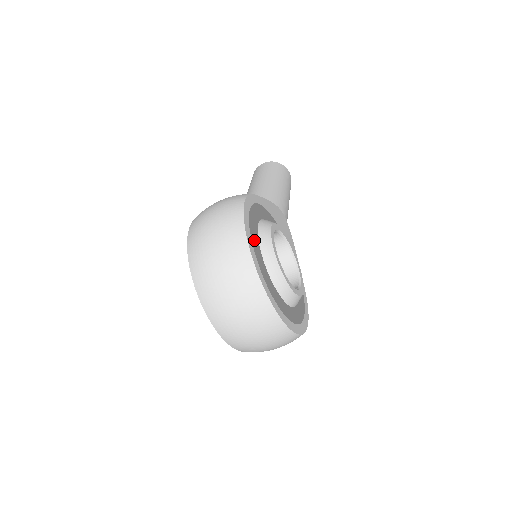
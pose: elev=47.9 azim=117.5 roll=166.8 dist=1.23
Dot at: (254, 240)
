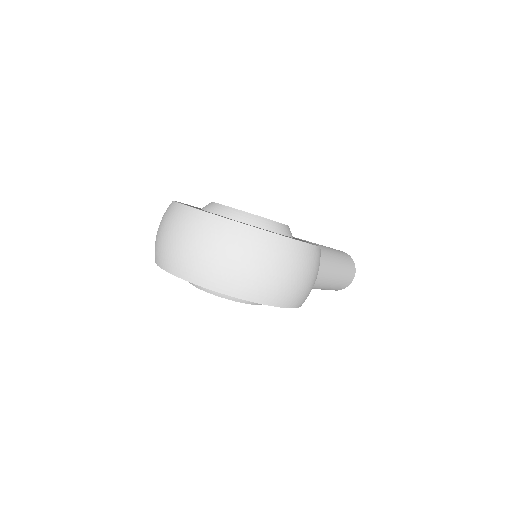
Dot at: occluded
